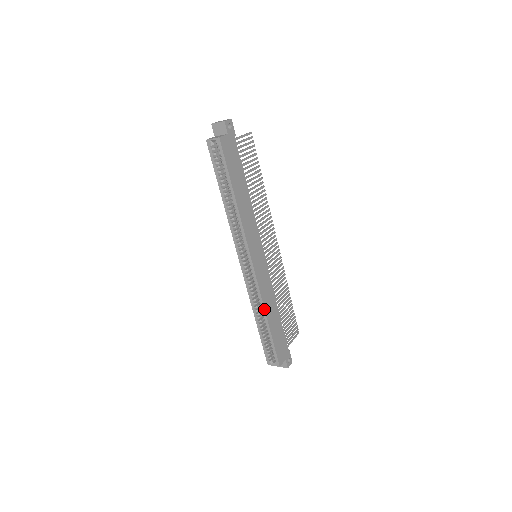
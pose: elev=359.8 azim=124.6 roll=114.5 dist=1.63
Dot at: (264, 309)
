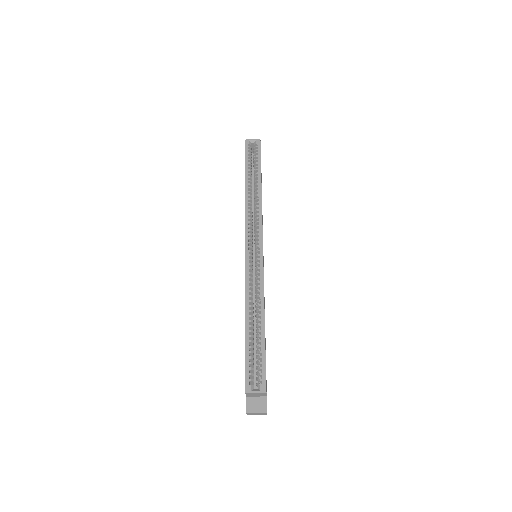
Dot at: occluded
